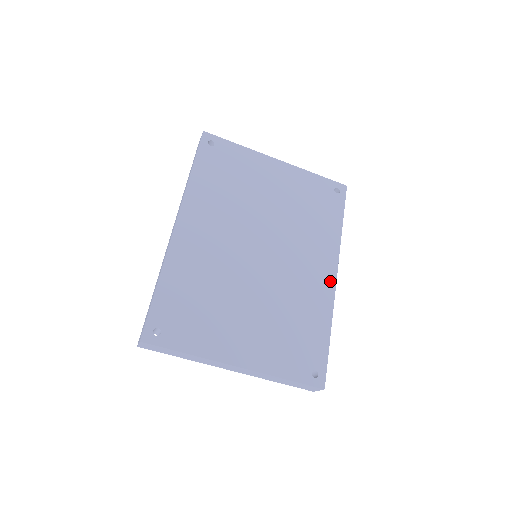
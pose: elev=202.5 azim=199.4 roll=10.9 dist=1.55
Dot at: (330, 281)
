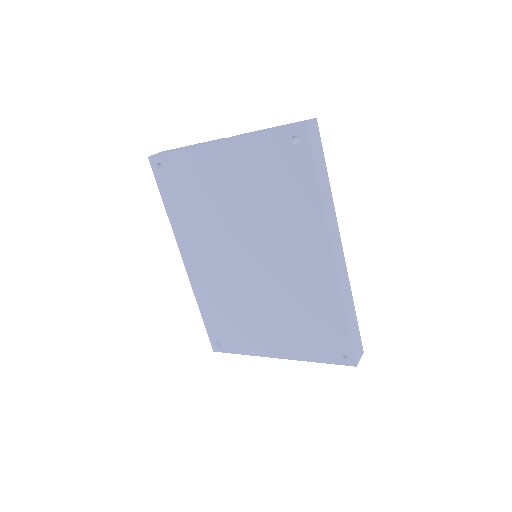
Dot at: (328, 265)
